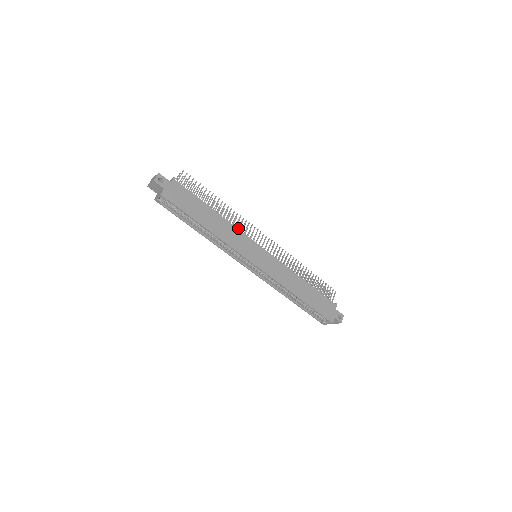
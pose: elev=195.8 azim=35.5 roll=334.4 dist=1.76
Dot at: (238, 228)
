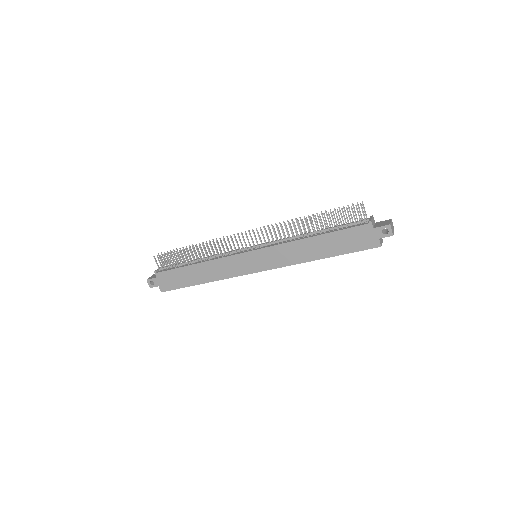
Dot at: (221, 254)
